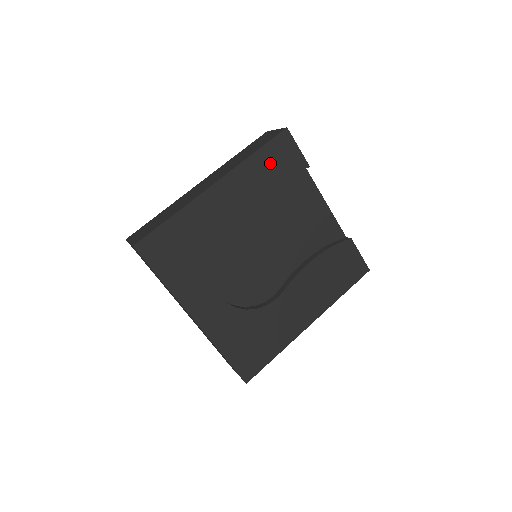
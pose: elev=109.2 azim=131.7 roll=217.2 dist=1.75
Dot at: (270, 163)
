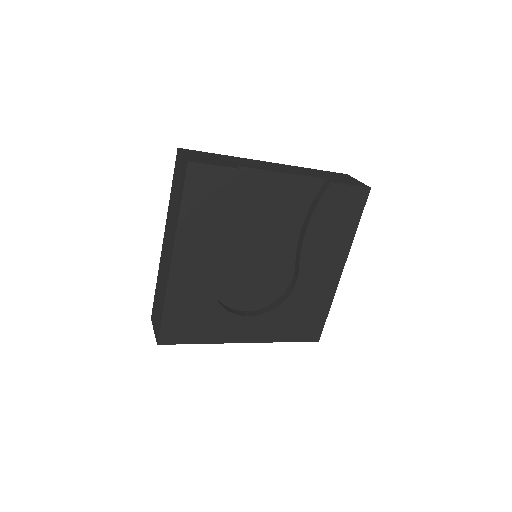
Dot at: (201, 203)
